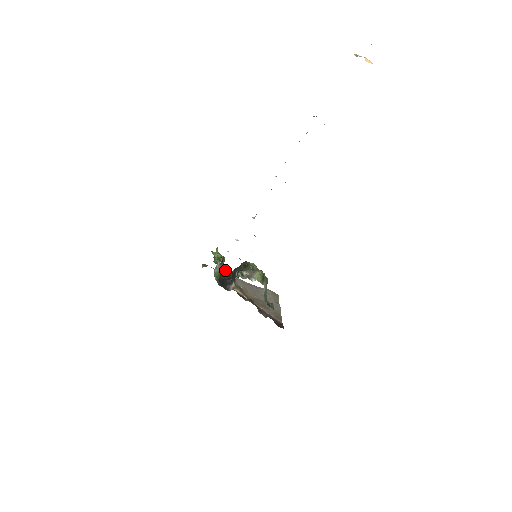
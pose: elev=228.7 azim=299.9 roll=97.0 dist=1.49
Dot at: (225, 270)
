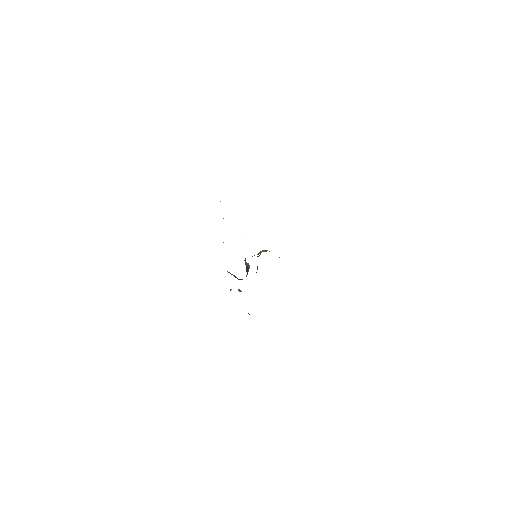
Dot at: occluded
